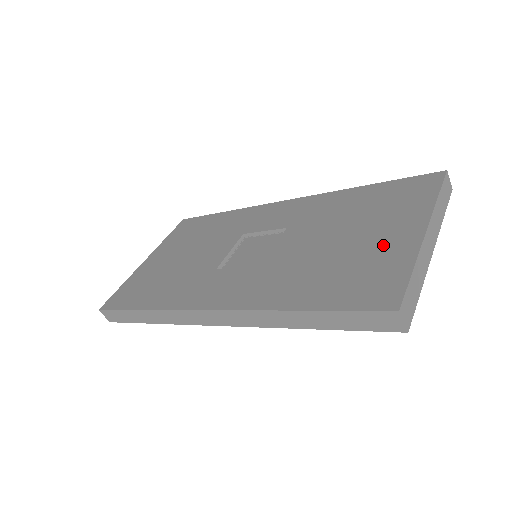
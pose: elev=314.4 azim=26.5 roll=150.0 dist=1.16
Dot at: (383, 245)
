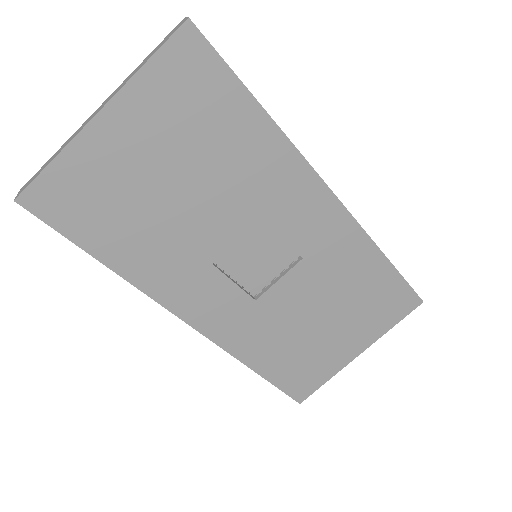
Dot at: (334, 350)
